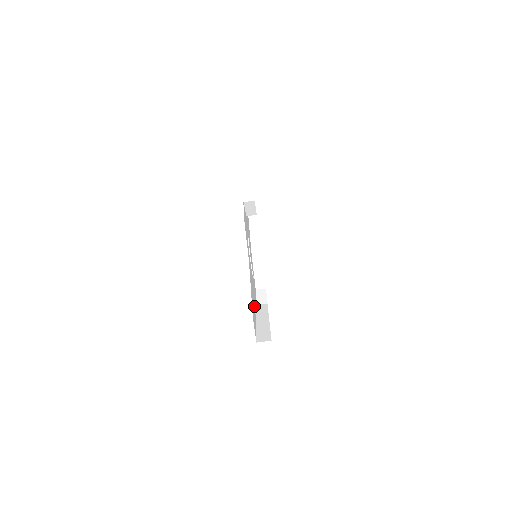
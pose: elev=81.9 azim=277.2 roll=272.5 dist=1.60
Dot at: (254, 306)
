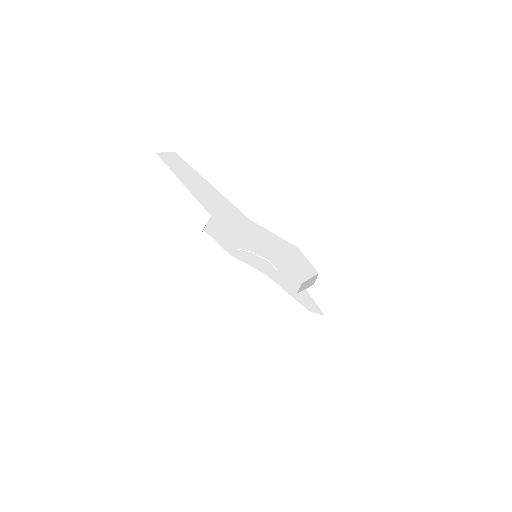
Dot at: occluded
